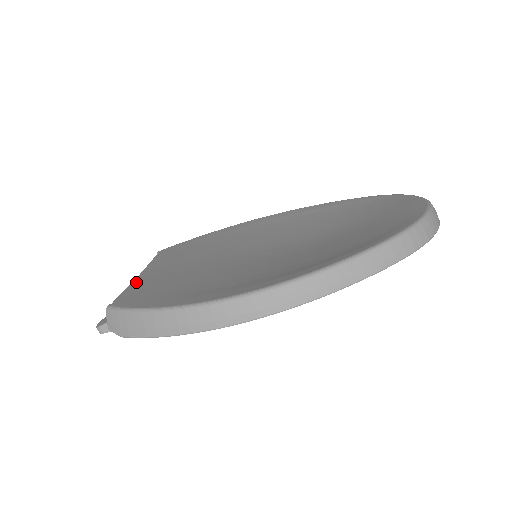
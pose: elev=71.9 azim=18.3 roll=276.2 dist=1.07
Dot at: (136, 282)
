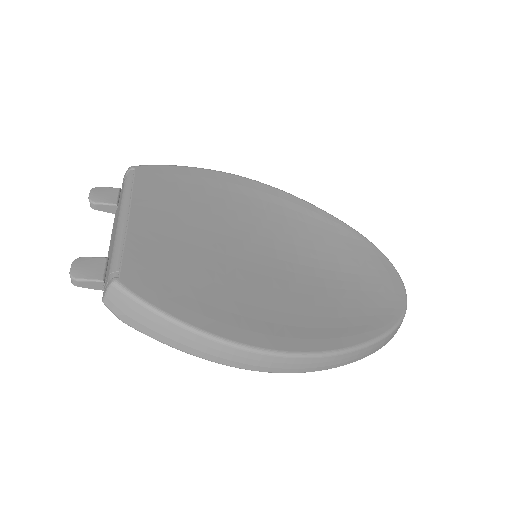
Dot at: (133, 238)
